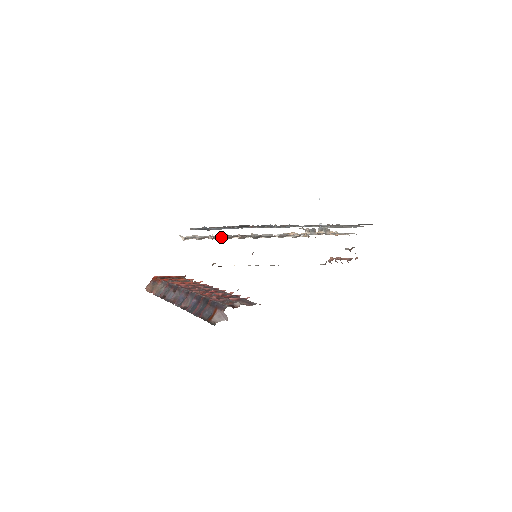
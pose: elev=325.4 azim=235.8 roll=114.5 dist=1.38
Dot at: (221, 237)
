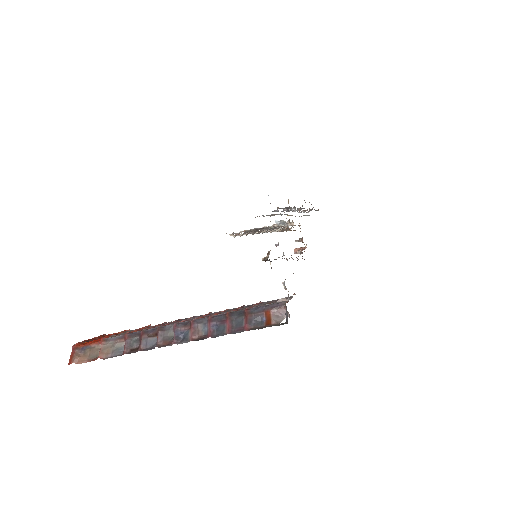
Dot at: (255, 231)
